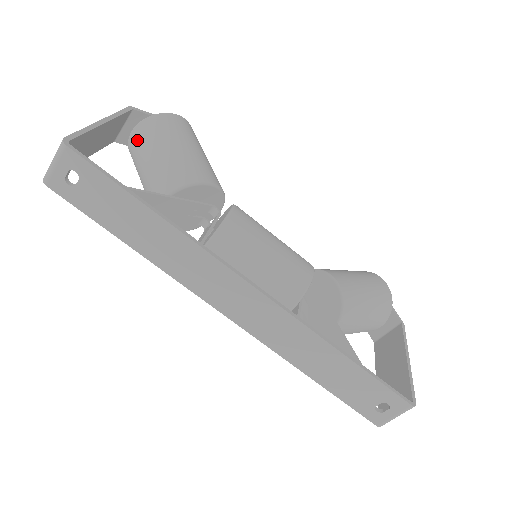
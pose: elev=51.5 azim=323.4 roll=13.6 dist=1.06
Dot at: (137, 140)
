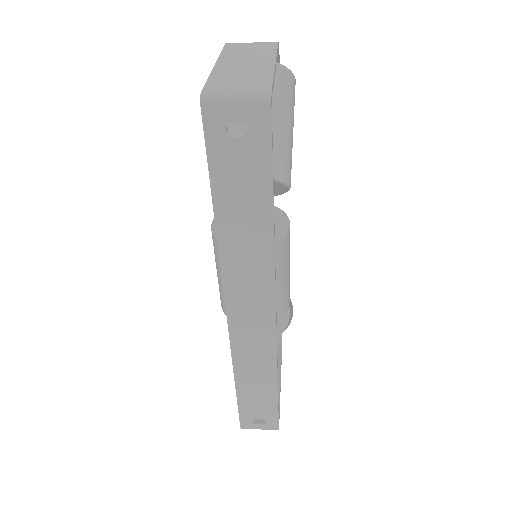
Dot at: occluded
